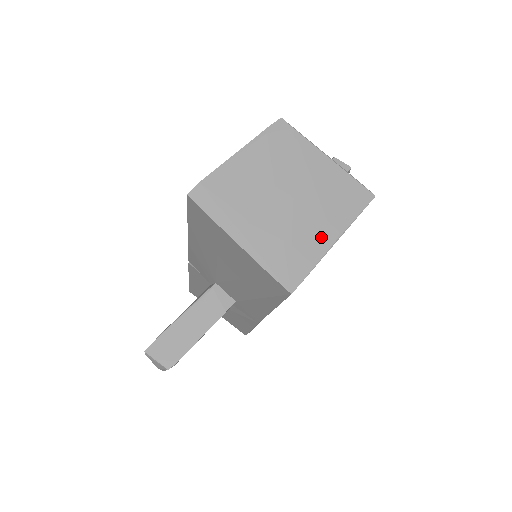
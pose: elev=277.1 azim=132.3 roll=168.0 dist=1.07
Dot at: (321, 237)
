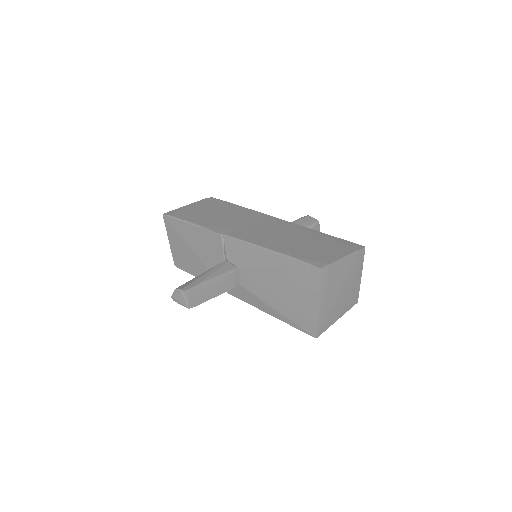
Dot at: (337, 315)
